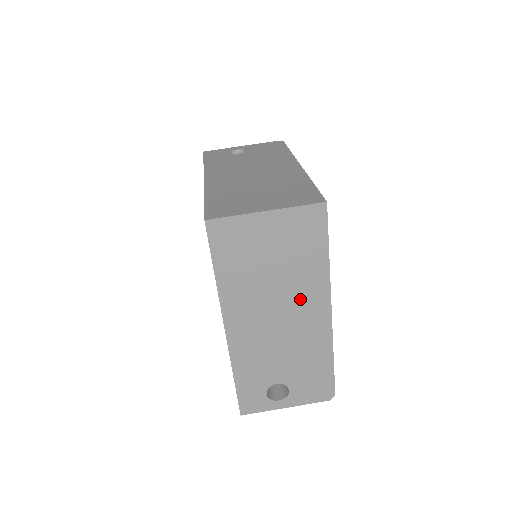
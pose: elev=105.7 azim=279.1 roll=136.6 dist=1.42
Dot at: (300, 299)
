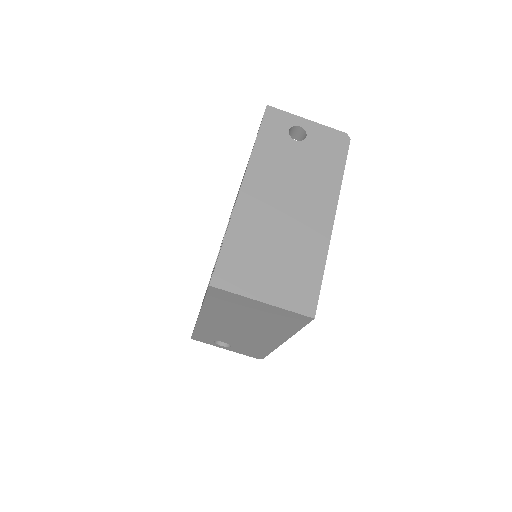
Dot at: (263, 332)
